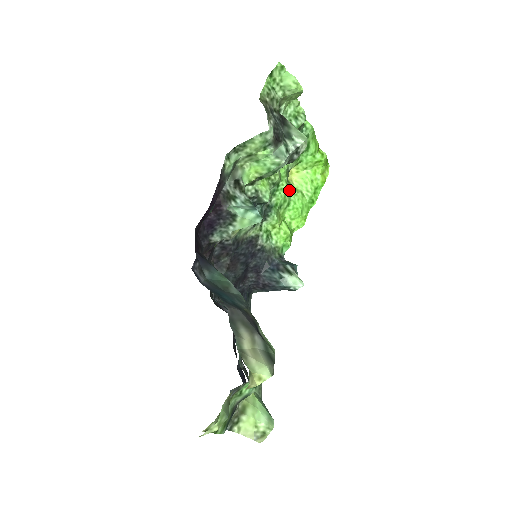
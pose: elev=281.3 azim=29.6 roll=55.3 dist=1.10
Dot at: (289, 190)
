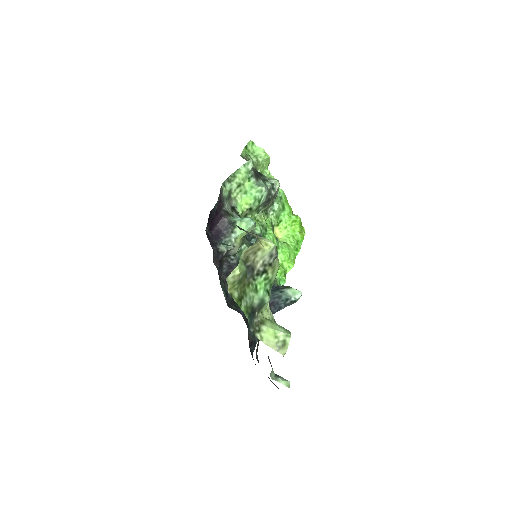
Dot at: (276, 237)
